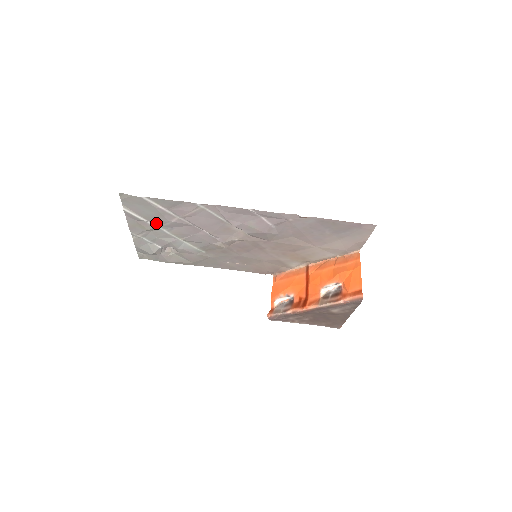
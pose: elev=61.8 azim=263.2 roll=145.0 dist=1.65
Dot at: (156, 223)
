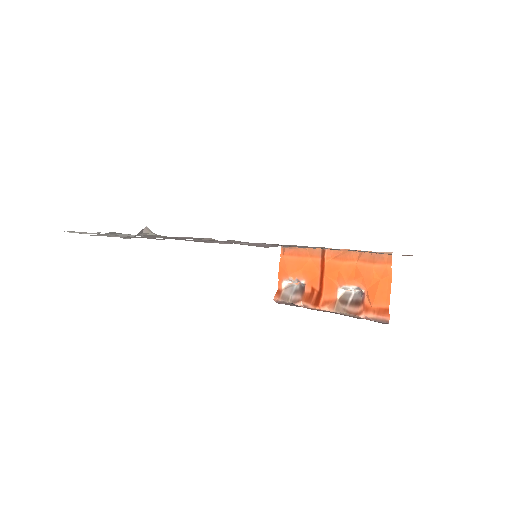
Dot at: occluded
